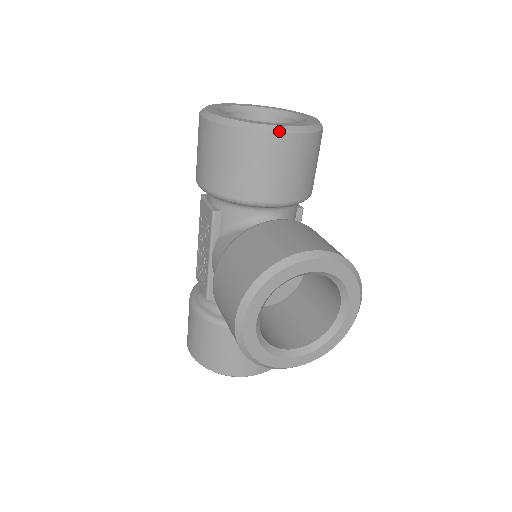
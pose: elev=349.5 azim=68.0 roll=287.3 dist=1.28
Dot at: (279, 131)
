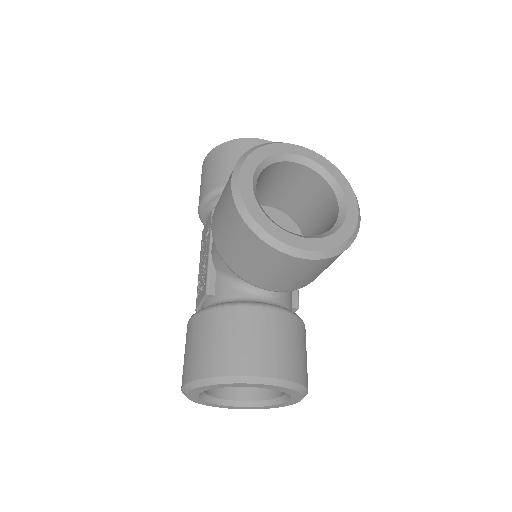
Dot at: (261, 139)
